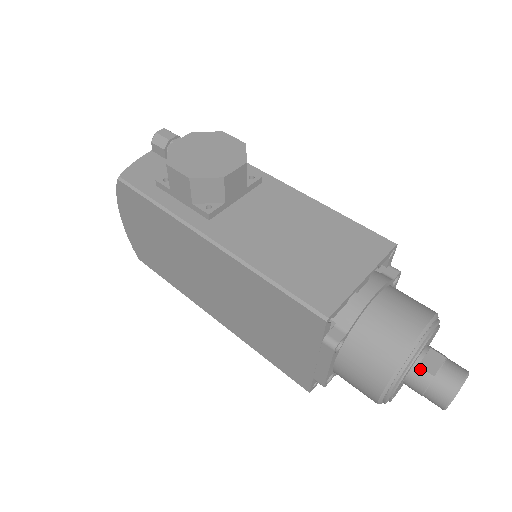
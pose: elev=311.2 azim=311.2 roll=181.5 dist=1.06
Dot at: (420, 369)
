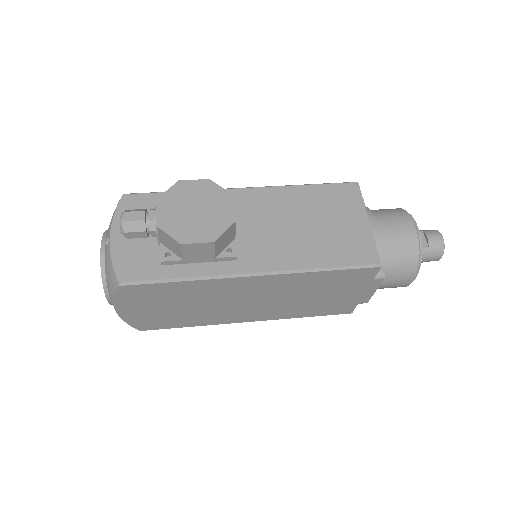
Dot at: occluded
